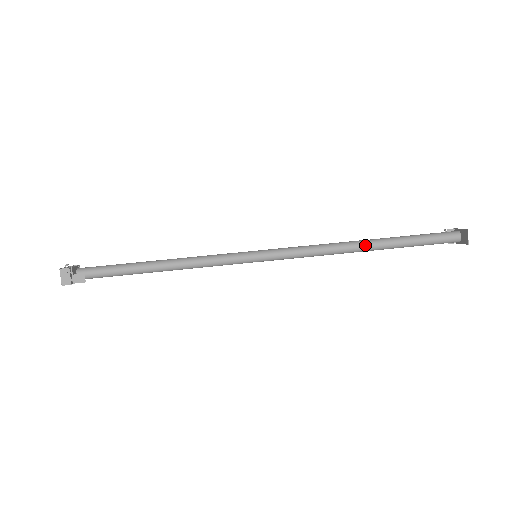
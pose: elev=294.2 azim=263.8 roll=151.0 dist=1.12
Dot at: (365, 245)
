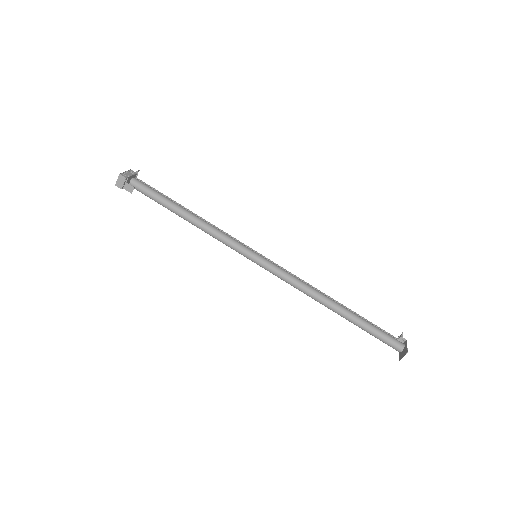
Dot at: (332, 307)
